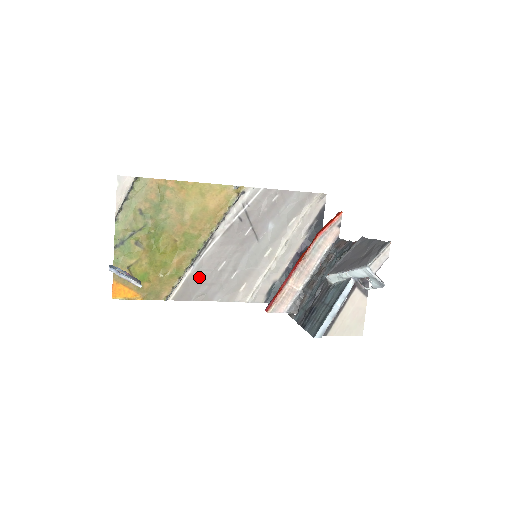
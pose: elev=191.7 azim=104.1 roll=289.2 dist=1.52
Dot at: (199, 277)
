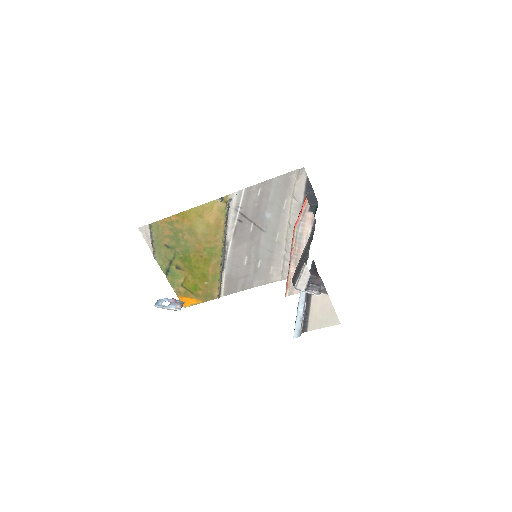
Dot at: (233, 274)
